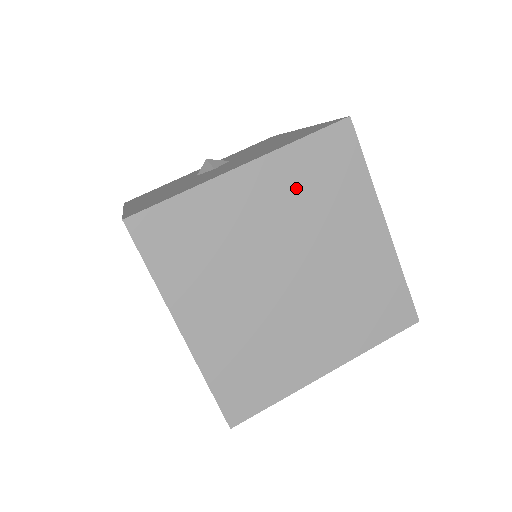
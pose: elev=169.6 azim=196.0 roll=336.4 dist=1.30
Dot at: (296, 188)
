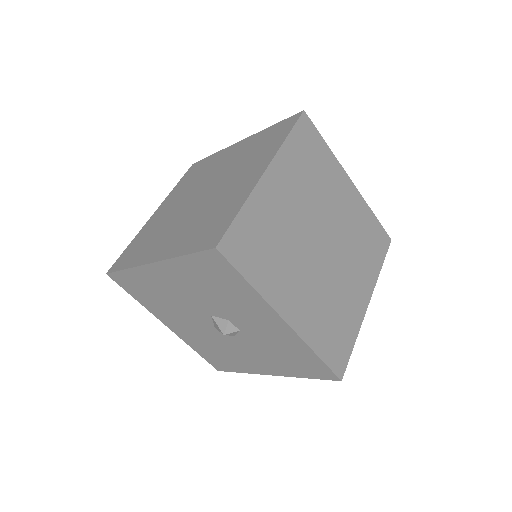
Dot at: (357, 222)
